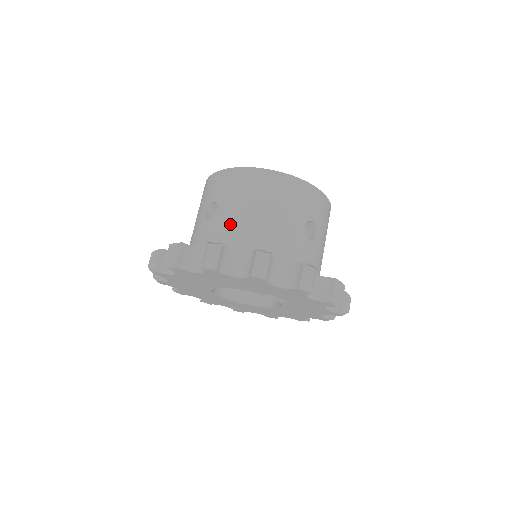
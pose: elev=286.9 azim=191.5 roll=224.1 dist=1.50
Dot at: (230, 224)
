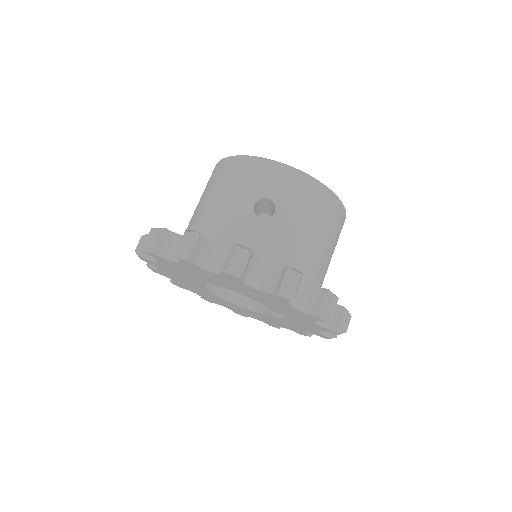
Dot at: (289, 239)
